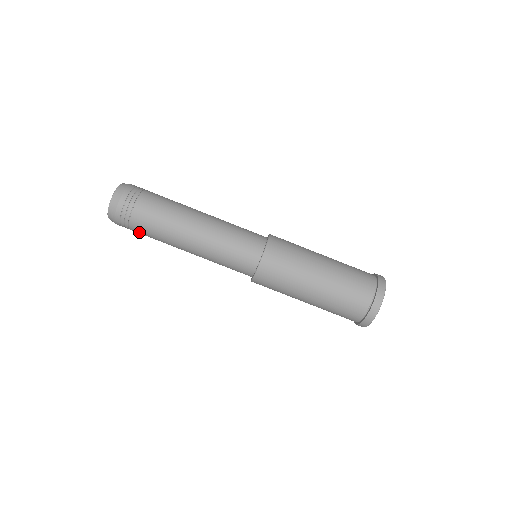
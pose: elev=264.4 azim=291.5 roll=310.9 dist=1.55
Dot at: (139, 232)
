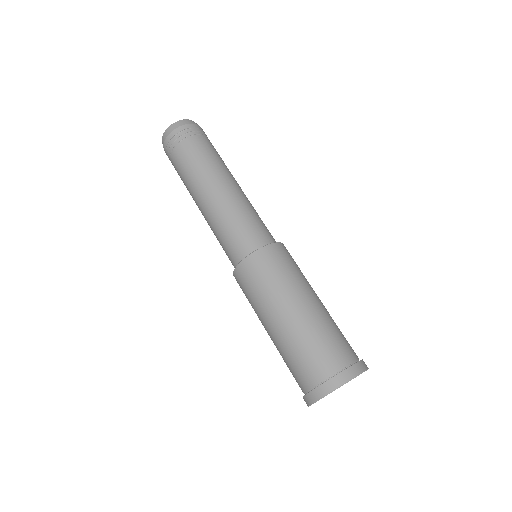
Dot at: occluded
